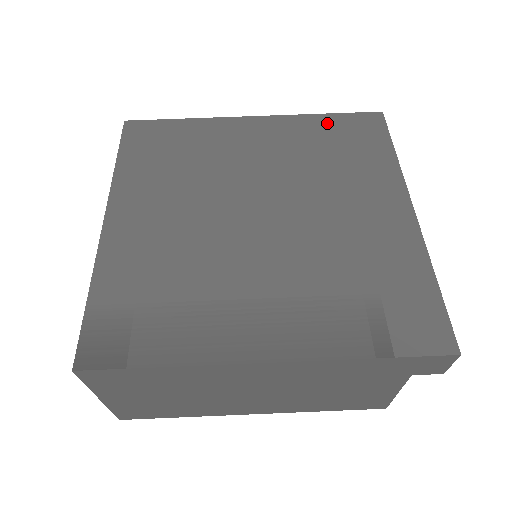
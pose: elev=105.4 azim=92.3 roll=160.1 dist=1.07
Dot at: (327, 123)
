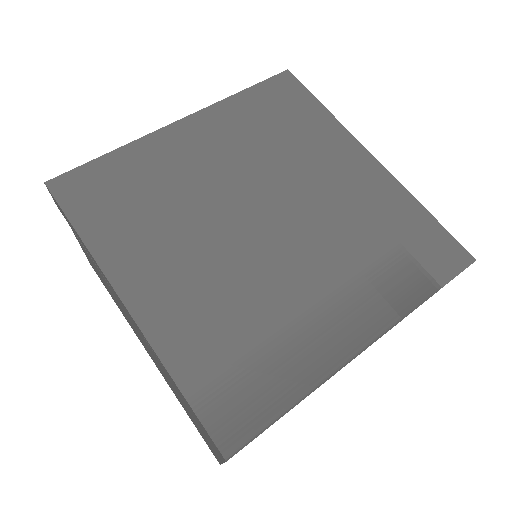
Dot at: (251, 100)
